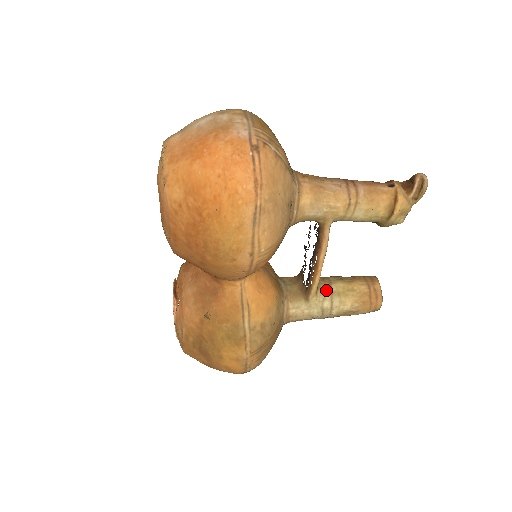
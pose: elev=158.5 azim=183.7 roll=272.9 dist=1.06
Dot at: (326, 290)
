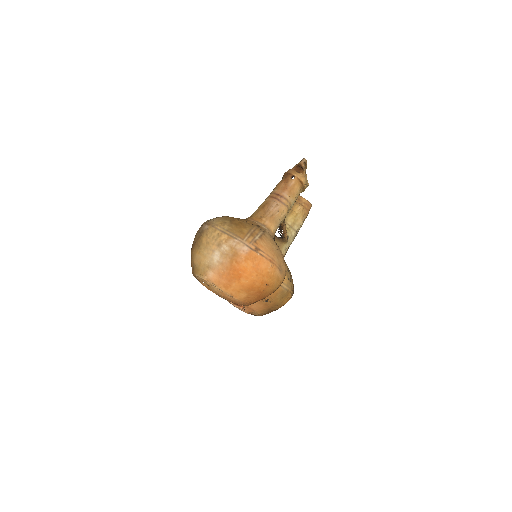
Dot at: (288, 228)
